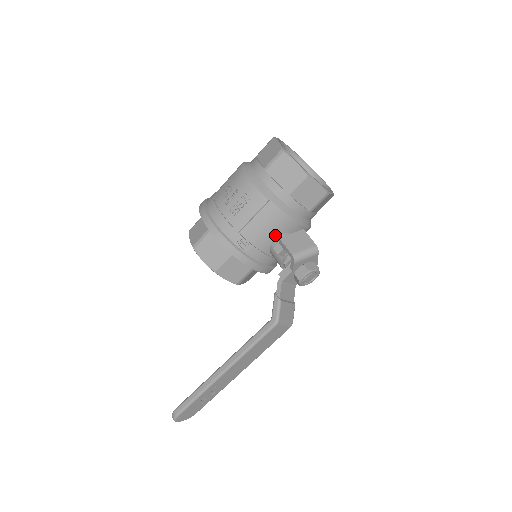
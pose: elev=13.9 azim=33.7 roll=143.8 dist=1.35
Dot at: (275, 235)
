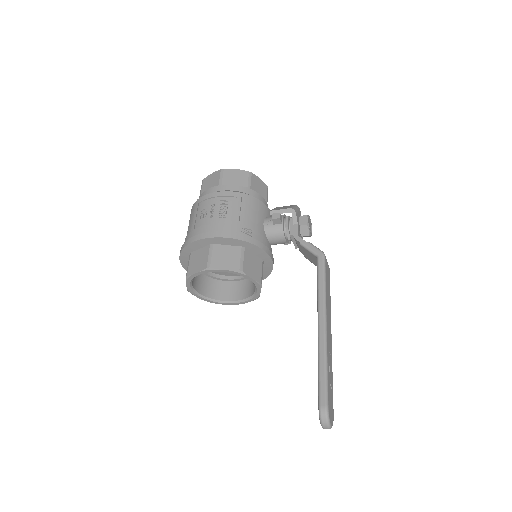
Dot at: (262, 219)
